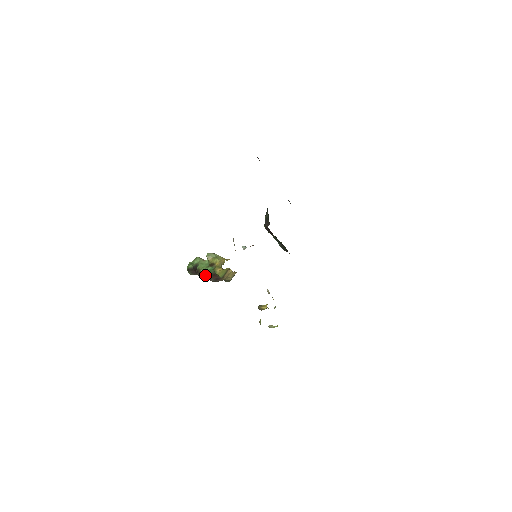
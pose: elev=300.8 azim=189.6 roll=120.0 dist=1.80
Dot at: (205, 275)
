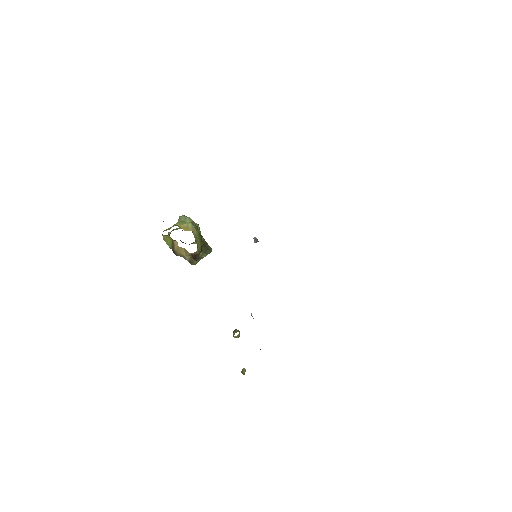
Dot at: occluded
